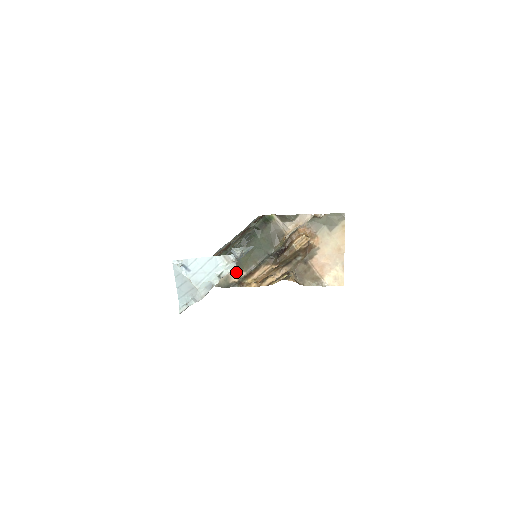
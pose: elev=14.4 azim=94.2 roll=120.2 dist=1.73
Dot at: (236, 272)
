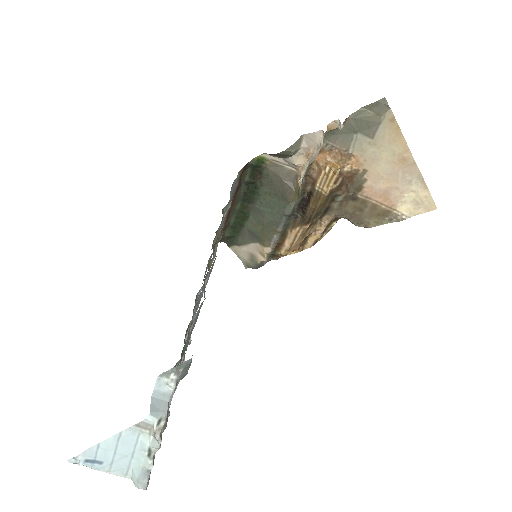
Dot at: (258, 248)
